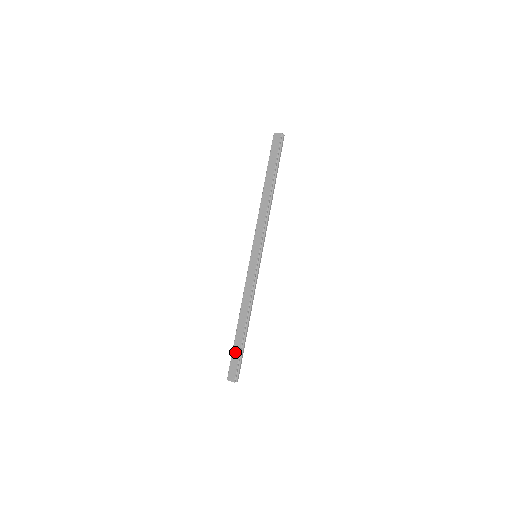
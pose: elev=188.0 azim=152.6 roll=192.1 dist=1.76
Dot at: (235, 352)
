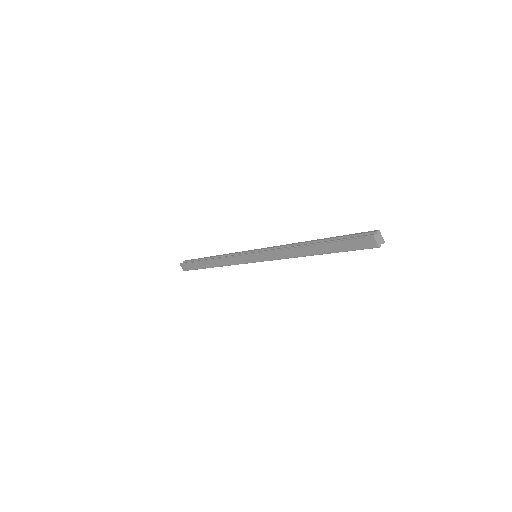
Dot at: (195, 265)
